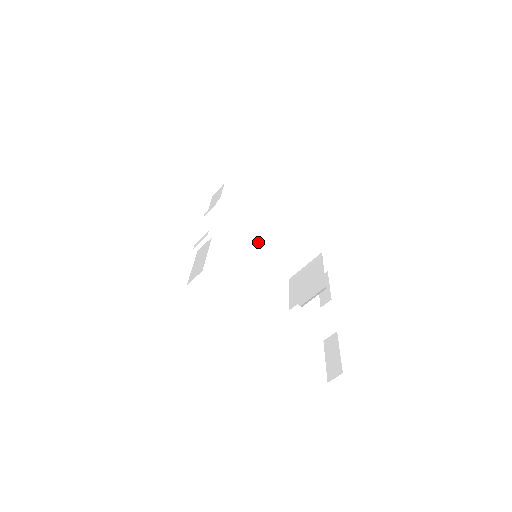
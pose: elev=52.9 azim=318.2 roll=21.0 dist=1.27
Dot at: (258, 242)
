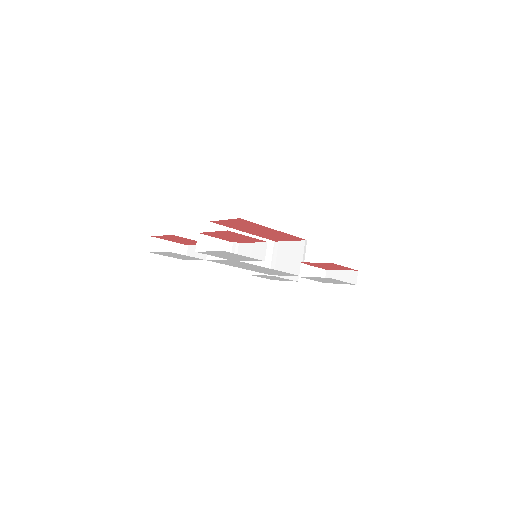
Dot at: occluded
